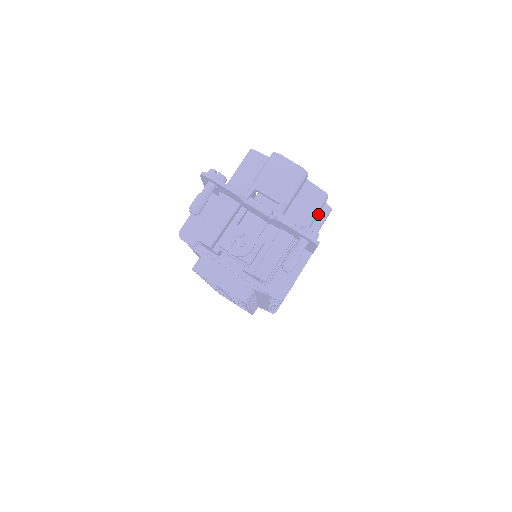
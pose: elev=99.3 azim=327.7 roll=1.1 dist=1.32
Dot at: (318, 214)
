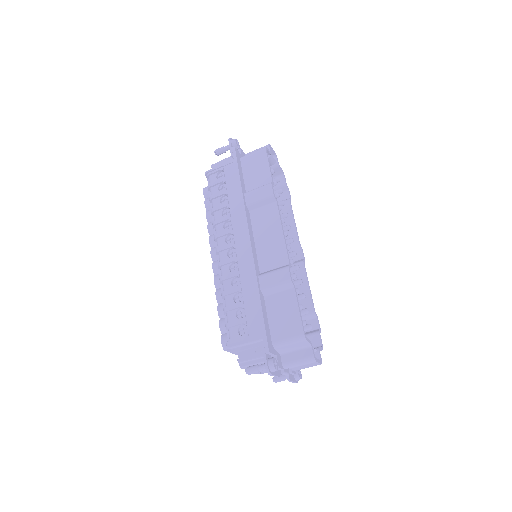
Dot at: (311, 336)
